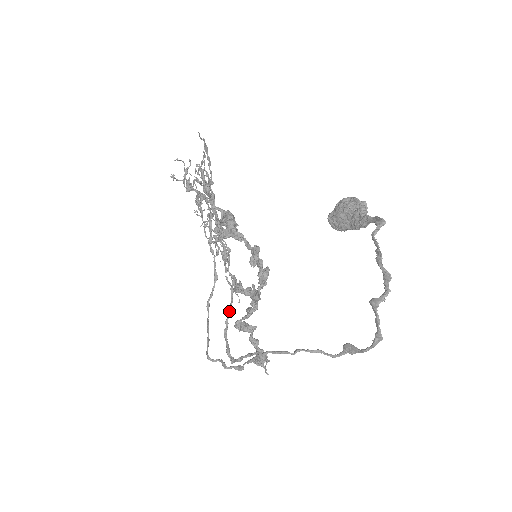
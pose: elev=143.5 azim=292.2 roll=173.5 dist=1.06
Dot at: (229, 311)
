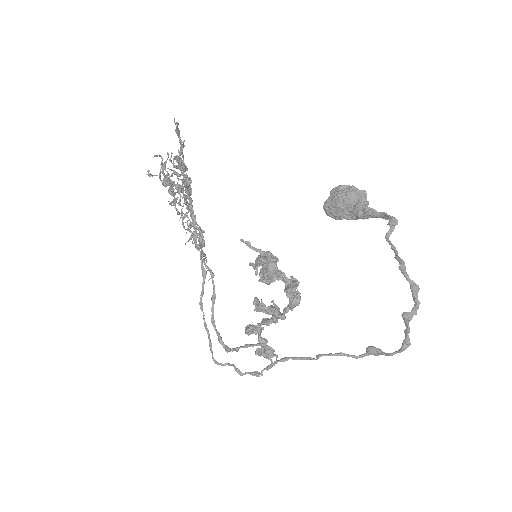
Dot at: (213, 298)
